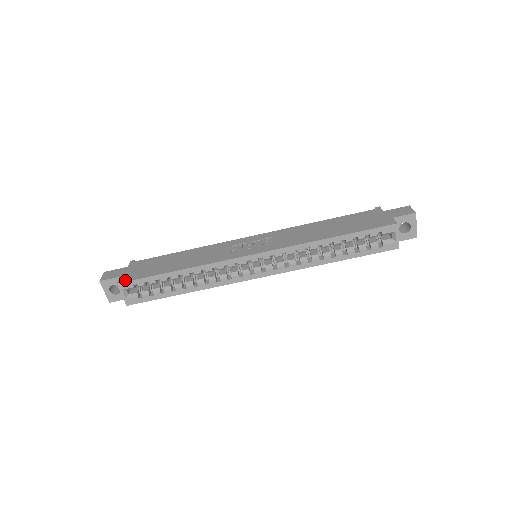
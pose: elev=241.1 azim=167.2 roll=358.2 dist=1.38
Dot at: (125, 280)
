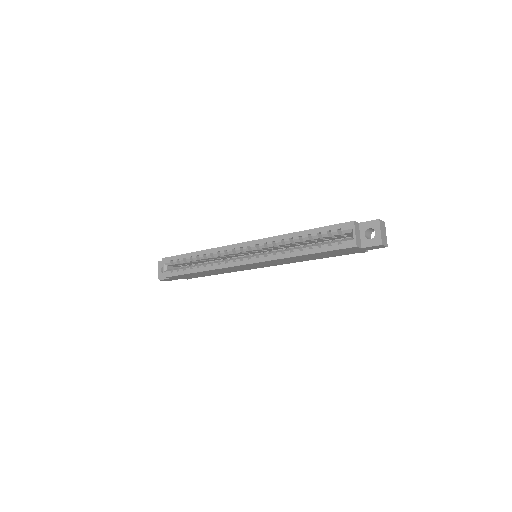
Dot at: (168, 257)
